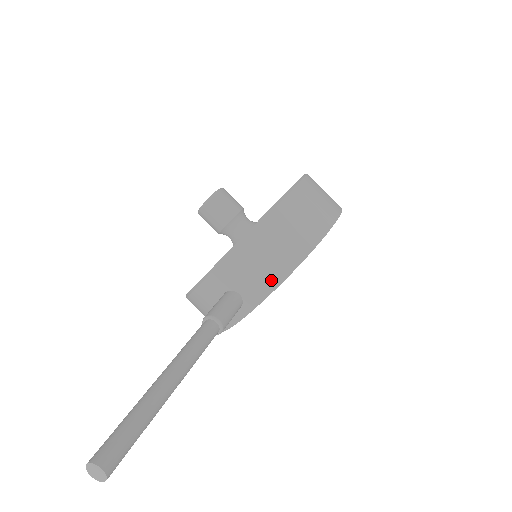
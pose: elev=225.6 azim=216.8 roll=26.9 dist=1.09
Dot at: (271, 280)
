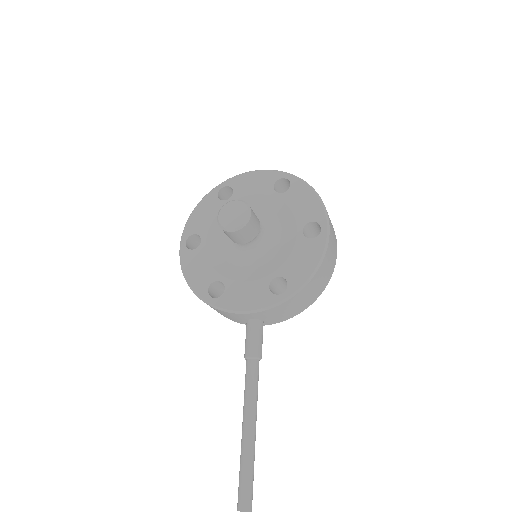
Dot at: (291, 315)
